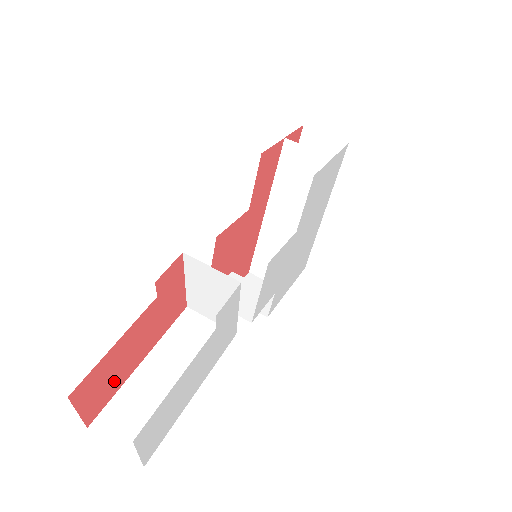
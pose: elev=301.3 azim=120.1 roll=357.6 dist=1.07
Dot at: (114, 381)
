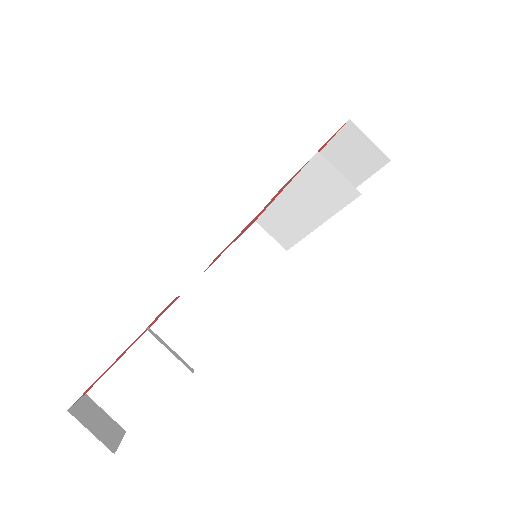
Dot at: (108, 369)
